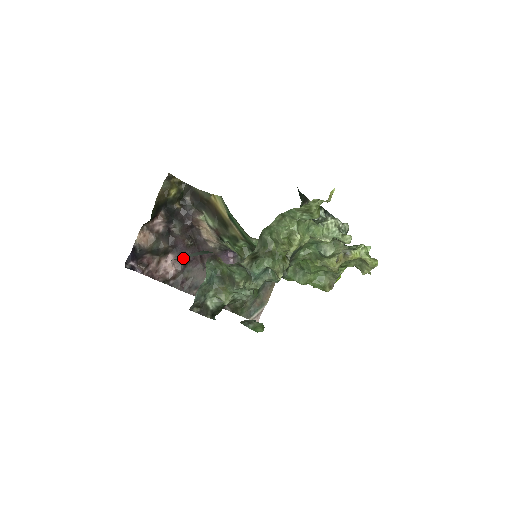
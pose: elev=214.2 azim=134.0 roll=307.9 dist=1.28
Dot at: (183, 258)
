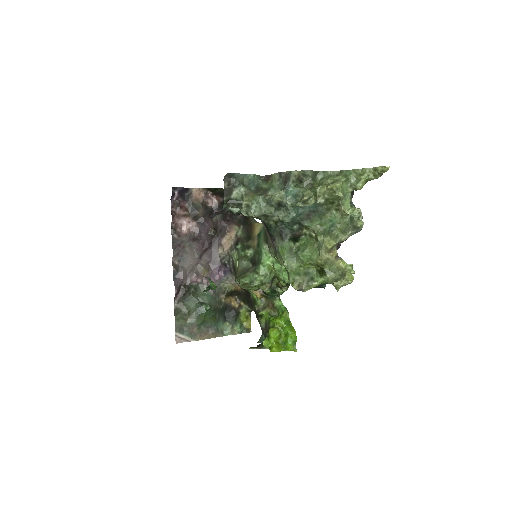
Dot at: (198, 234)
